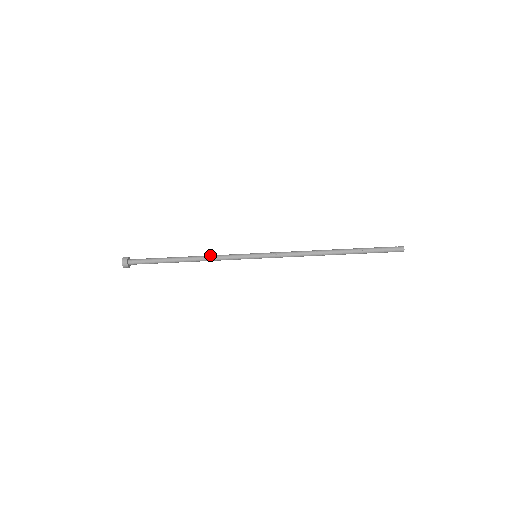
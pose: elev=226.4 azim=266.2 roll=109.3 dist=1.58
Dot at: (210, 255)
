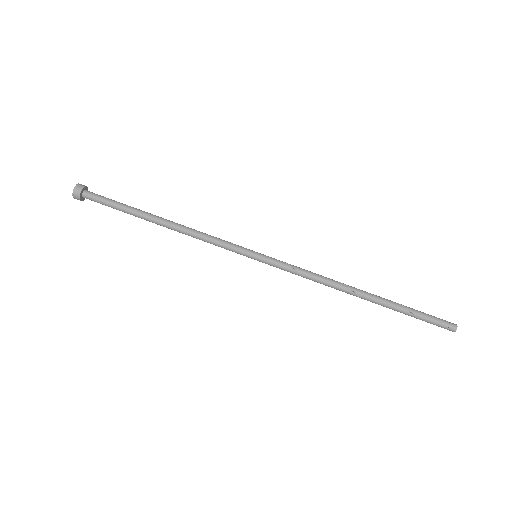
Dot at: (196, 231)
